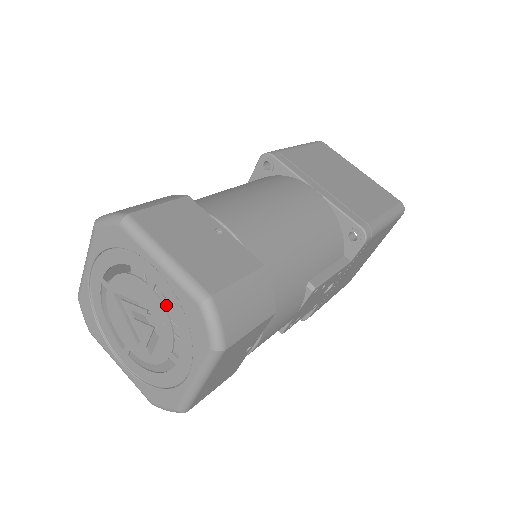
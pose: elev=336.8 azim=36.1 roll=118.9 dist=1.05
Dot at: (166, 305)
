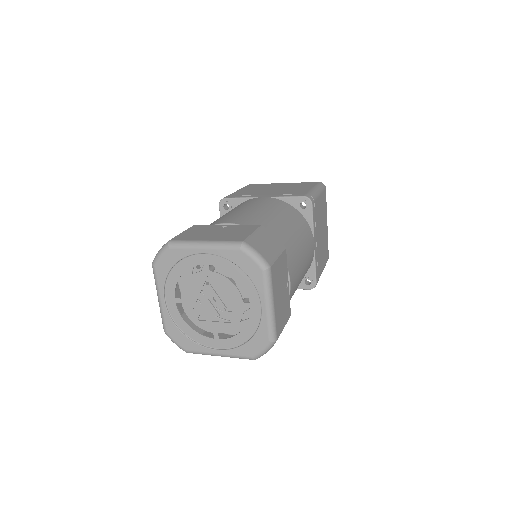
Dot at: occluded
